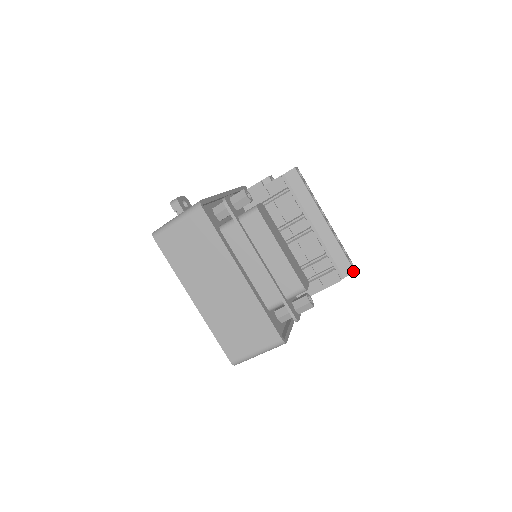
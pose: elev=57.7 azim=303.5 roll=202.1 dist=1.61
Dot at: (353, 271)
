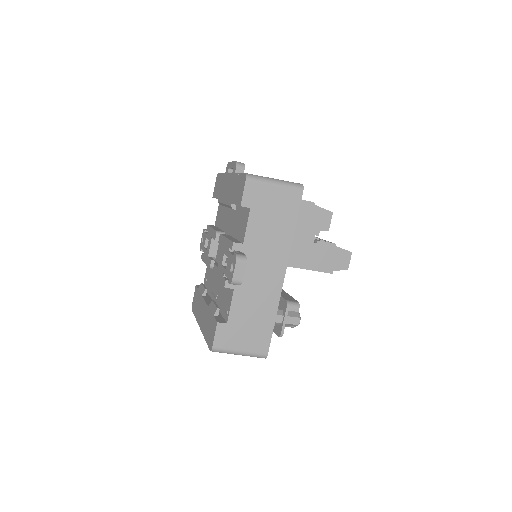
Dot at: occluded
